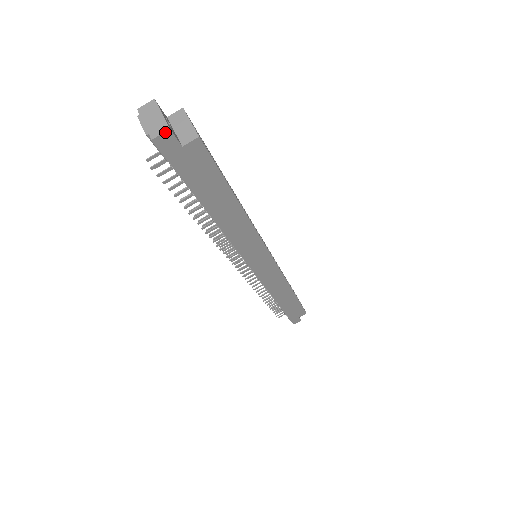
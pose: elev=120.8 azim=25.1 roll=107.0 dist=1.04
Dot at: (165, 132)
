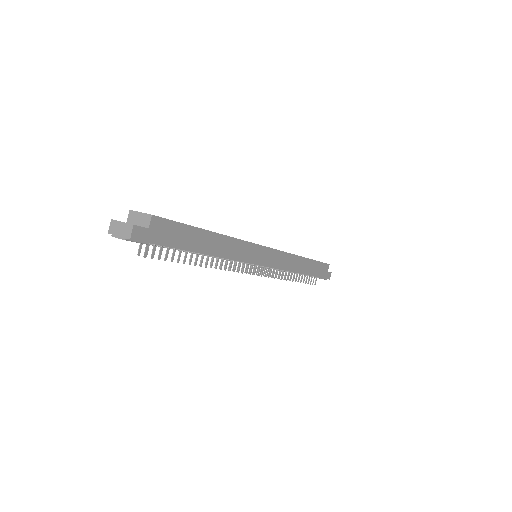
Dot at: (133, 229)
